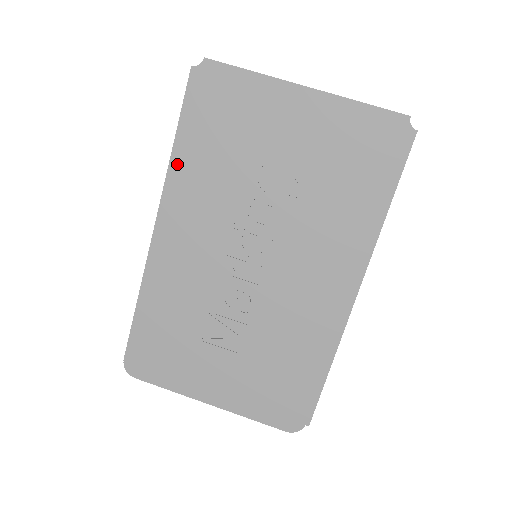
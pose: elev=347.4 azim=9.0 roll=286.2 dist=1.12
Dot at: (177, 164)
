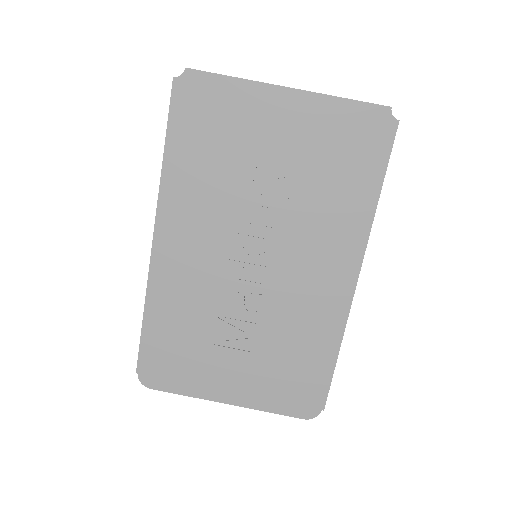
Dot at: (171, 176)
